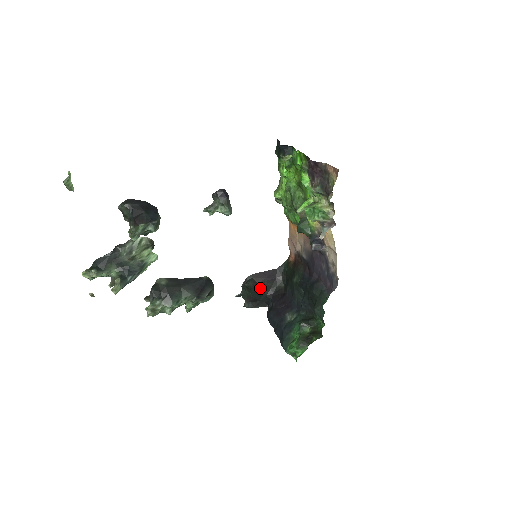
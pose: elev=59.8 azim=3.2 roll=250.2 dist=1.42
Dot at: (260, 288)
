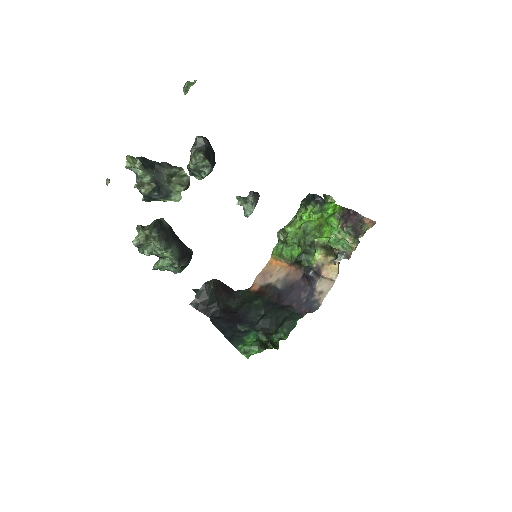
Dot at: (217, 295)
